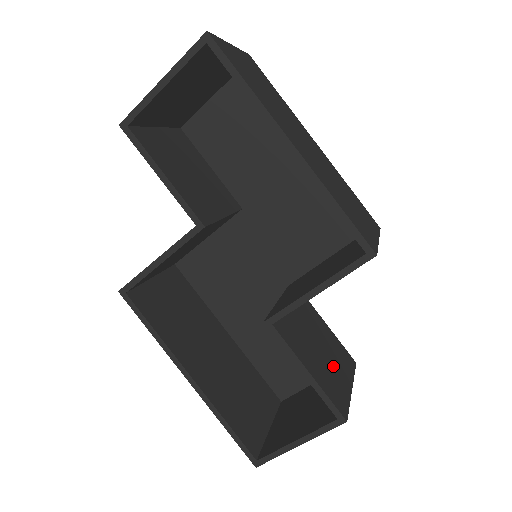
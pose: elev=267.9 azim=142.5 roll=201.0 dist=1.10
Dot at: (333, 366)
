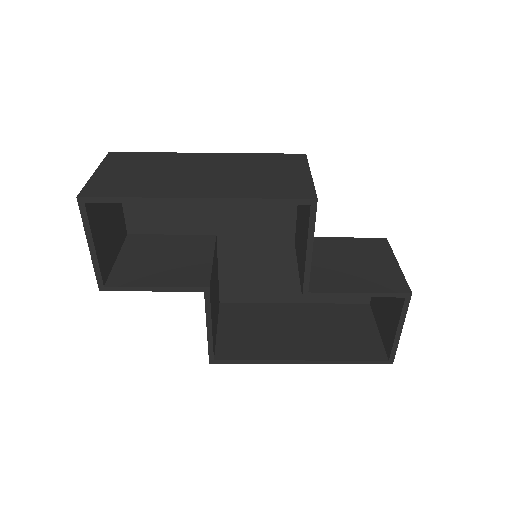
Dot at: (372, 264)
